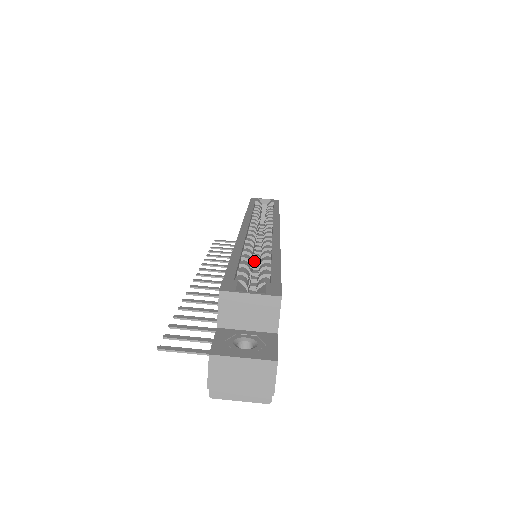
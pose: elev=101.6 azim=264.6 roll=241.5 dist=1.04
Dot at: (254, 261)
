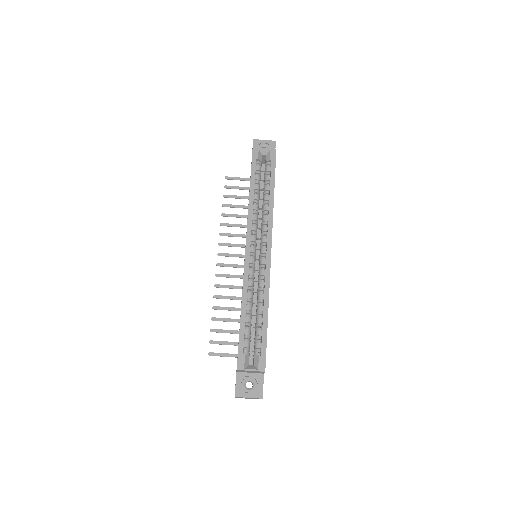
Dot at: occluded
